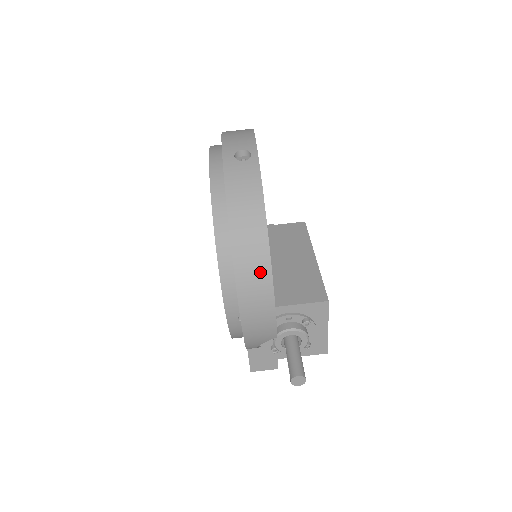
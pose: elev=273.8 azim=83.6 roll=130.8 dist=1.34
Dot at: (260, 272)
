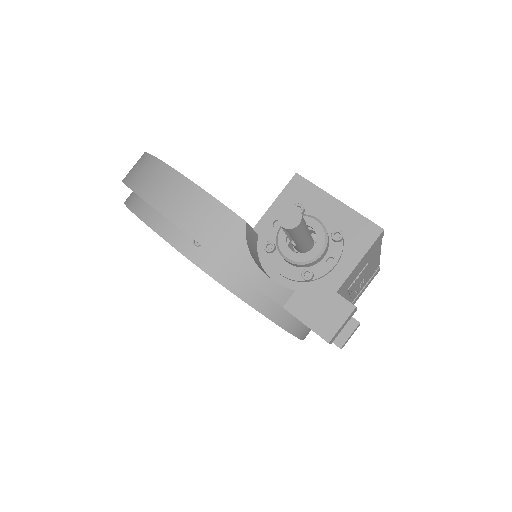
Dot at: (157, 174)
